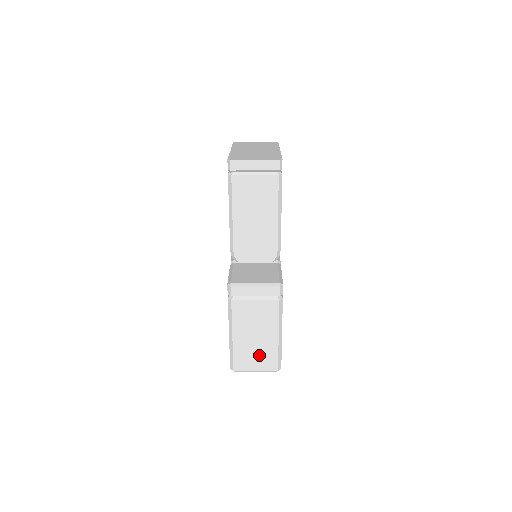
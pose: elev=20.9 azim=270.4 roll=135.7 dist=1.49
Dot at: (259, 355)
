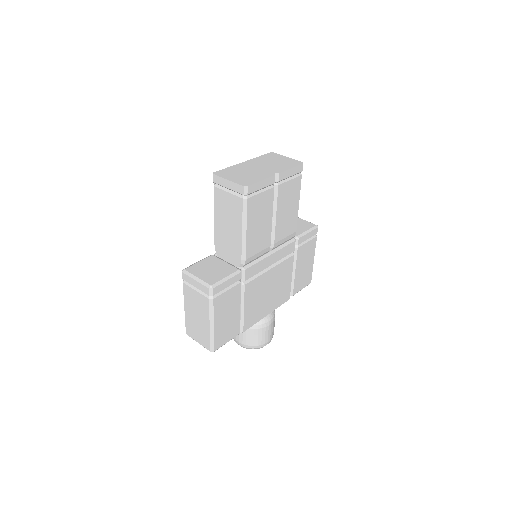
Dot at: (199, 332)
